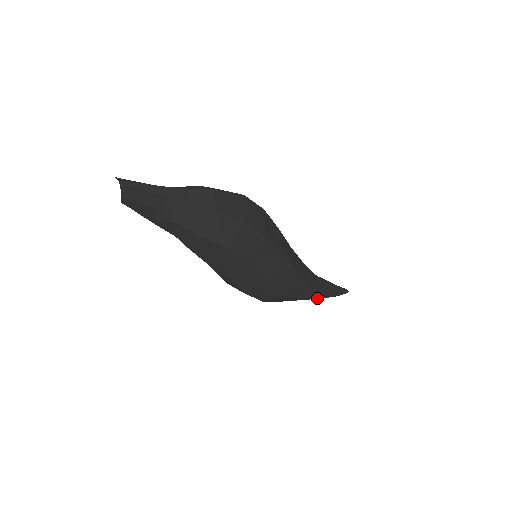
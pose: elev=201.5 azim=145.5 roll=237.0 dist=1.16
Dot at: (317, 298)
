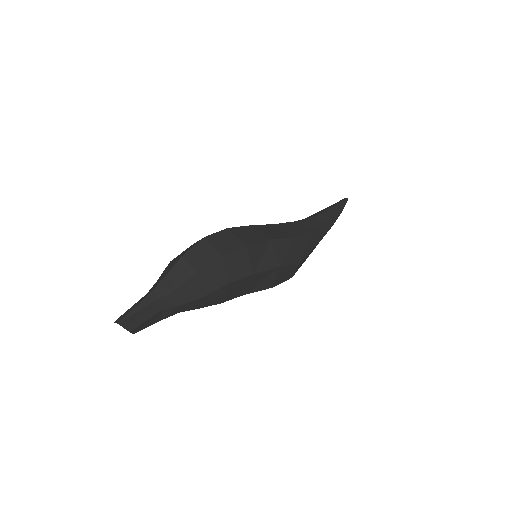
Dot at: occluded
